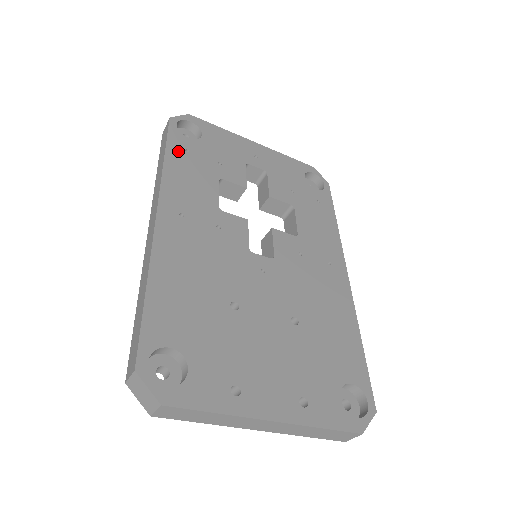
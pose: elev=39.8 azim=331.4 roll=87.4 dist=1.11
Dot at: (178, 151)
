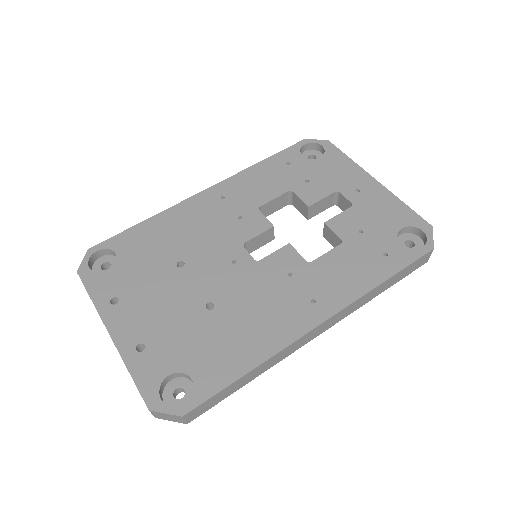
Dot at: (279, 161)
